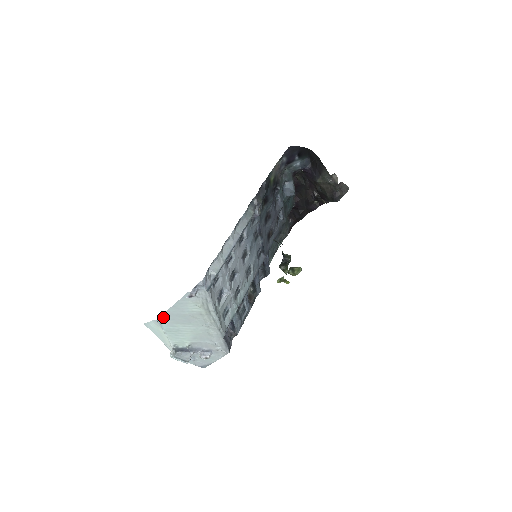
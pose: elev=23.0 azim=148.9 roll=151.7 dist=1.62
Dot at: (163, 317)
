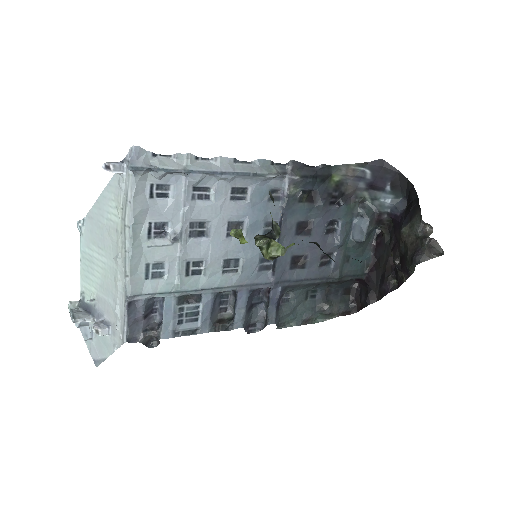
Dot at: (85, 223)
